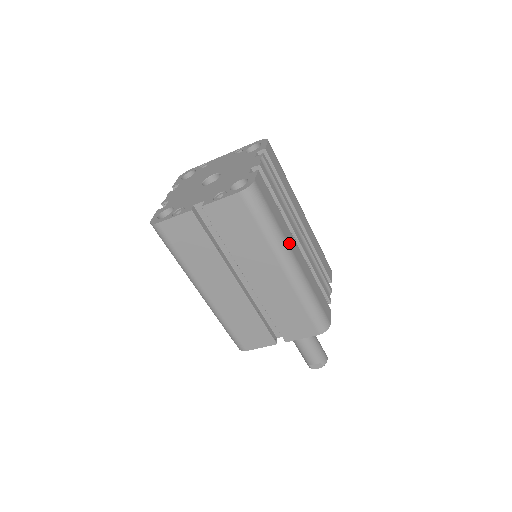
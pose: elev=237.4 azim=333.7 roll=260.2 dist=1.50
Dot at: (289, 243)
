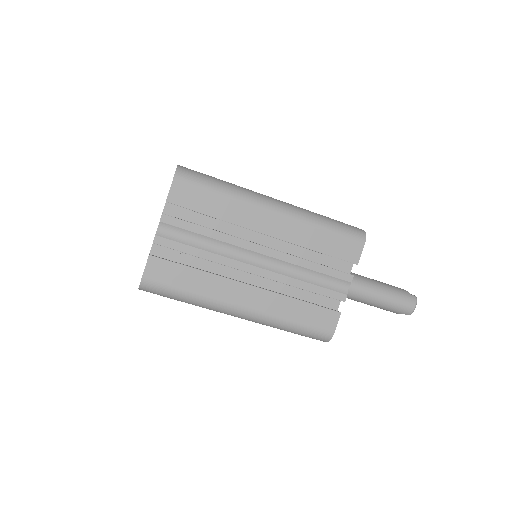
Dot at: (224, 298)
